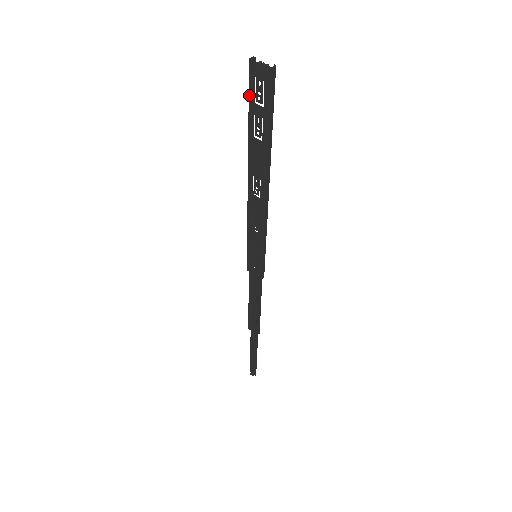
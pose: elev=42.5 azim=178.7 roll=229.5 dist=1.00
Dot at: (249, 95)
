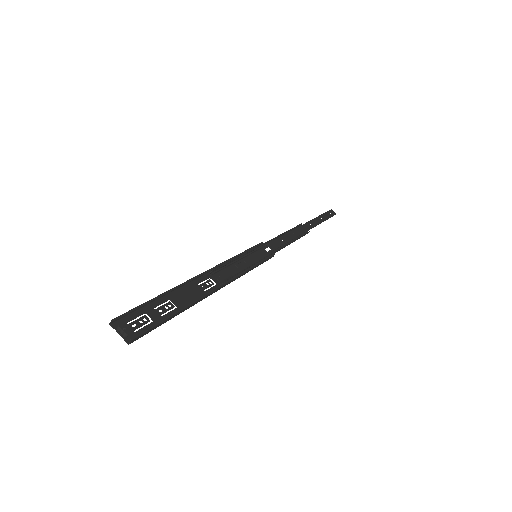
Dot at: (136, 311)
